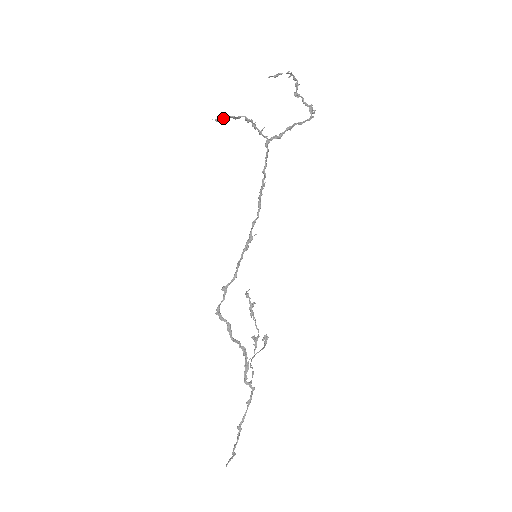
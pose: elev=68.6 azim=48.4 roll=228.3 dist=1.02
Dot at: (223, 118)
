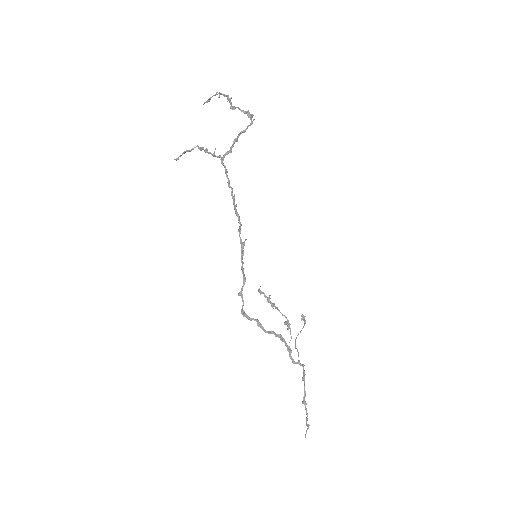
Dot at: (181, 155)
